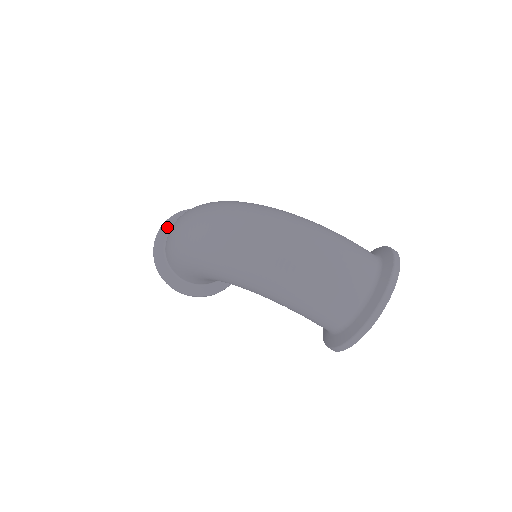
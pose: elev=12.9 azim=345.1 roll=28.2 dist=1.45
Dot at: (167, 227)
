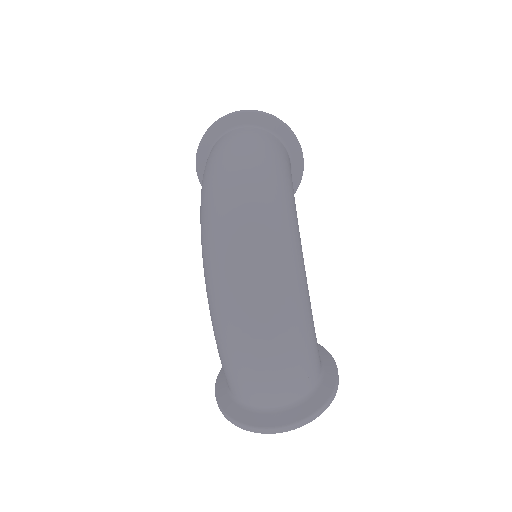
Dot at: (244, 119)
